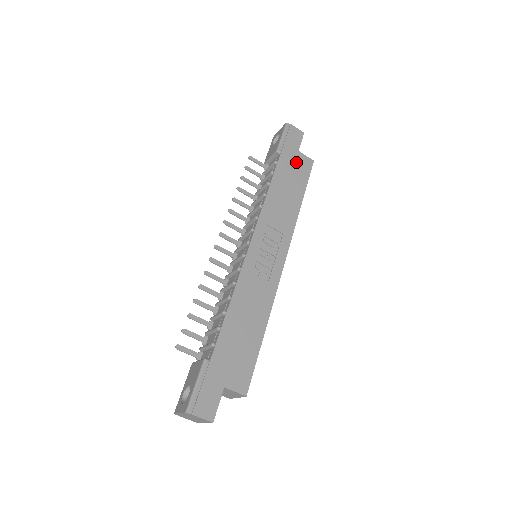
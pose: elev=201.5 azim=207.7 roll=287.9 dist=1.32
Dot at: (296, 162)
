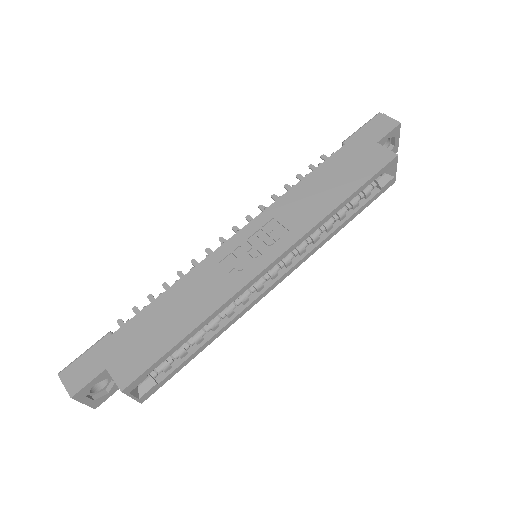
Dot at: (364, 155)
